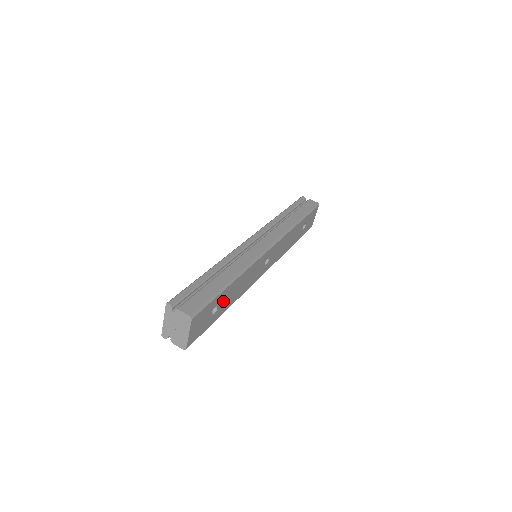
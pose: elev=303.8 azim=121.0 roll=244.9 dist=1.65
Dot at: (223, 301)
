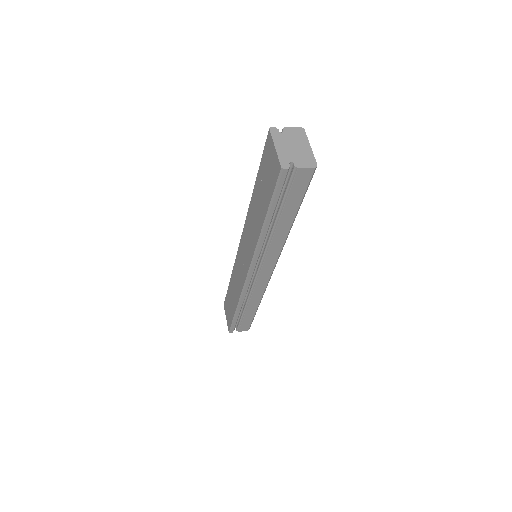
Dot at: occluded
